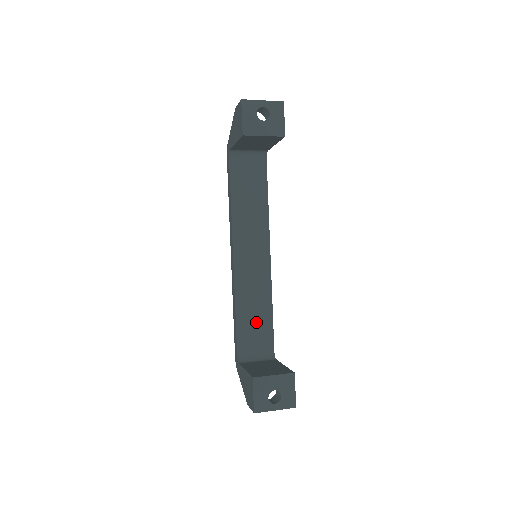
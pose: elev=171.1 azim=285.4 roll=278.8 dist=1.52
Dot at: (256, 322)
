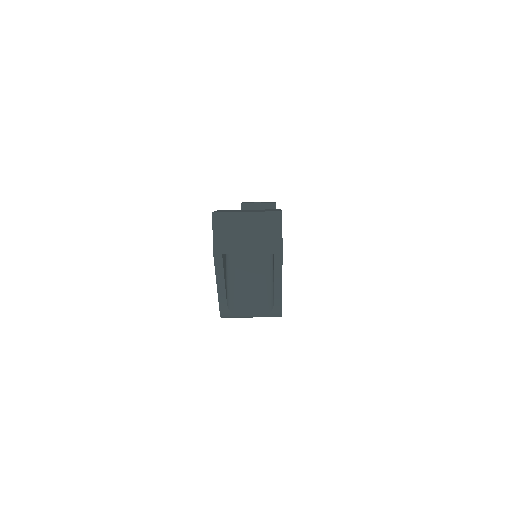
Dot at: occluded
